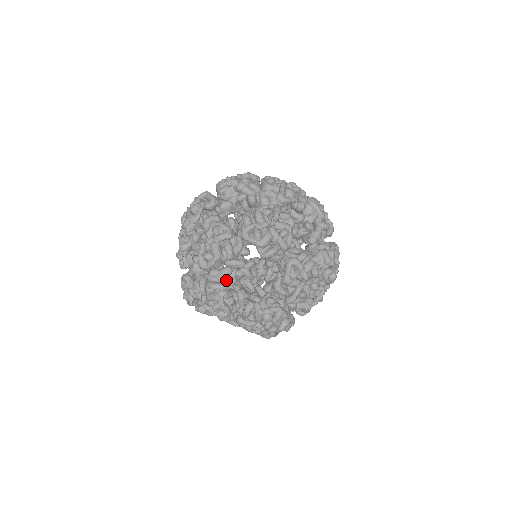
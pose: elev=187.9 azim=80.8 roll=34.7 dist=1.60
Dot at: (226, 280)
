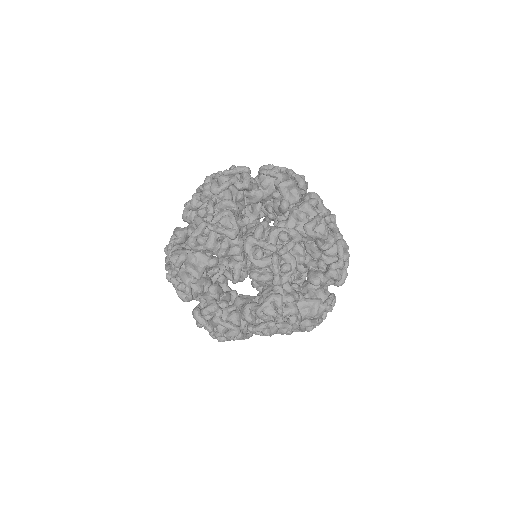
Dot at: occluded
